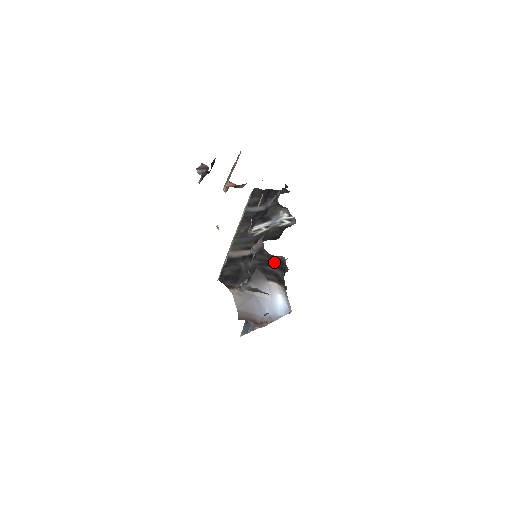
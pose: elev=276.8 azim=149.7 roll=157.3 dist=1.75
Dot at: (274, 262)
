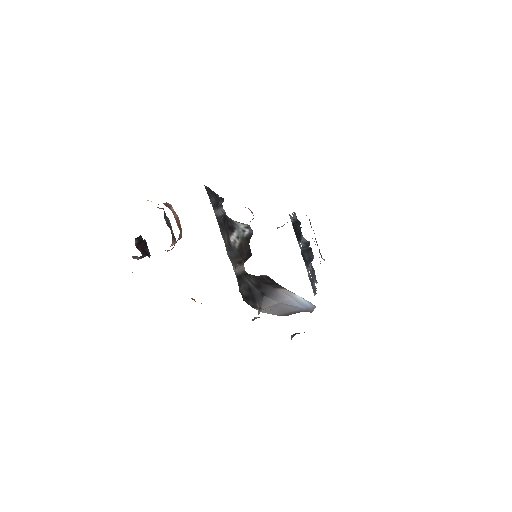
Dot at: (266, 278)
